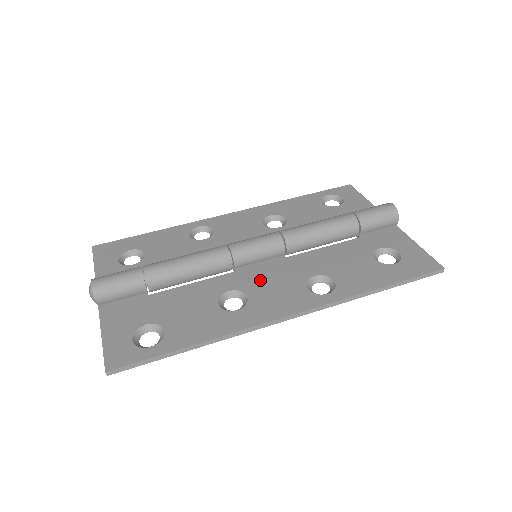
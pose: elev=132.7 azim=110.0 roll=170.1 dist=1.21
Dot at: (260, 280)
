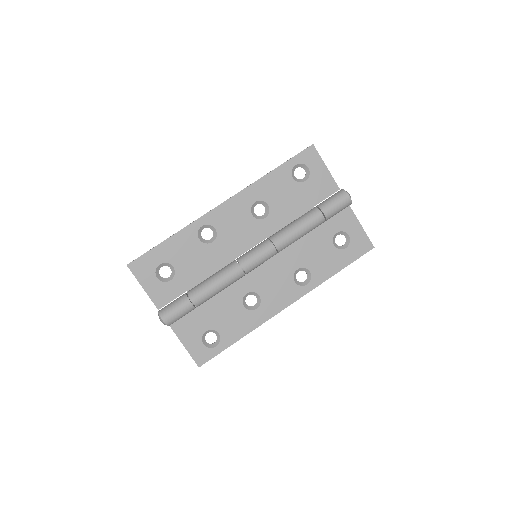
Dot at: (264, 280)
